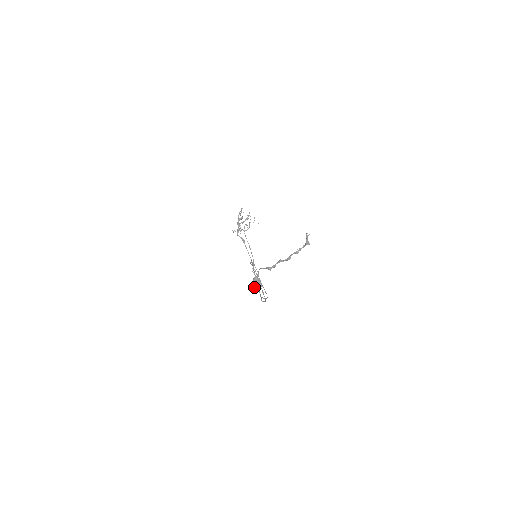
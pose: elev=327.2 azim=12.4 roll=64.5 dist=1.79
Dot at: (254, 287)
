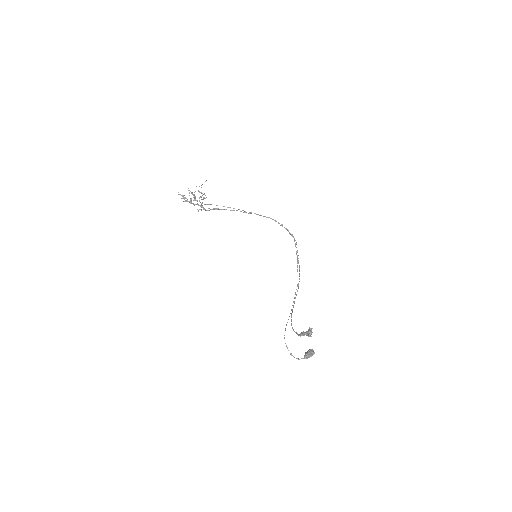
Dot at: occluded
